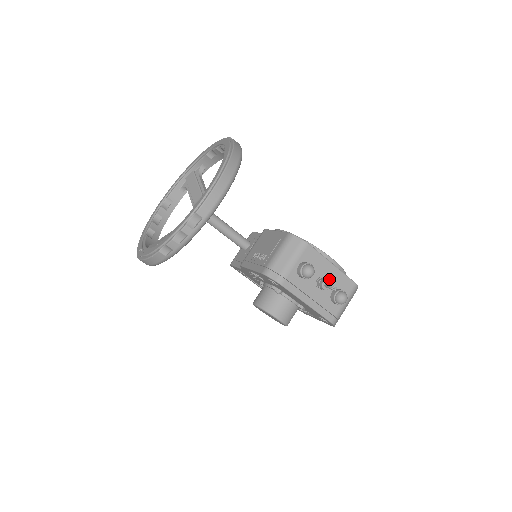
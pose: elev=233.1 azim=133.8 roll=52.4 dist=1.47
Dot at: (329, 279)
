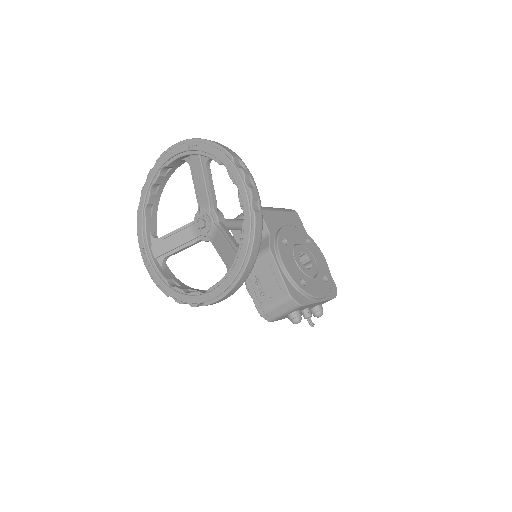
Dot at: (313, 306)
